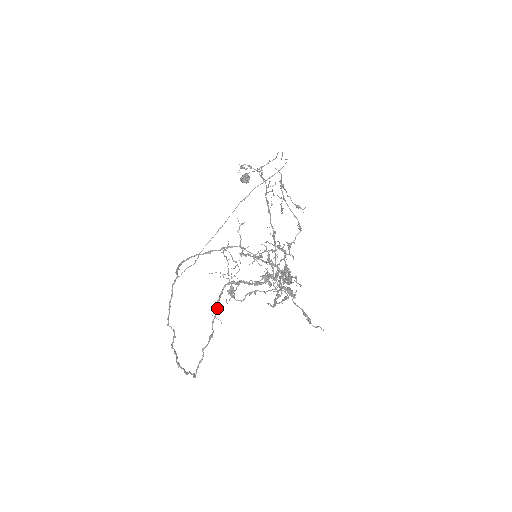
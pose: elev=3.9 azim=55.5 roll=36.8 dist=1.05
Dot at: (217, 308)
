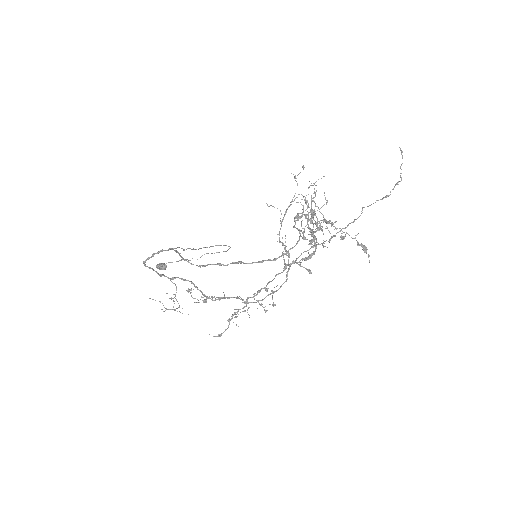
Dot at: occluded
